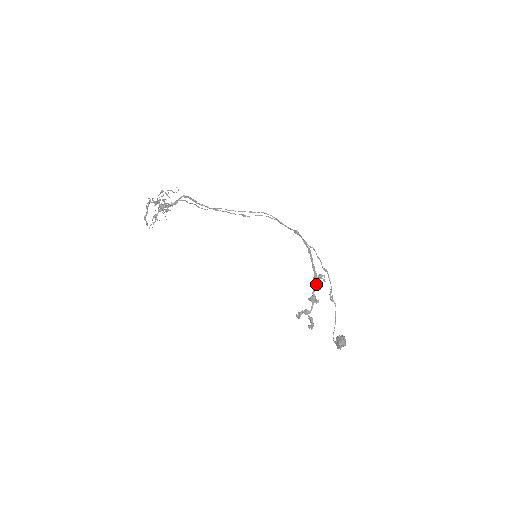
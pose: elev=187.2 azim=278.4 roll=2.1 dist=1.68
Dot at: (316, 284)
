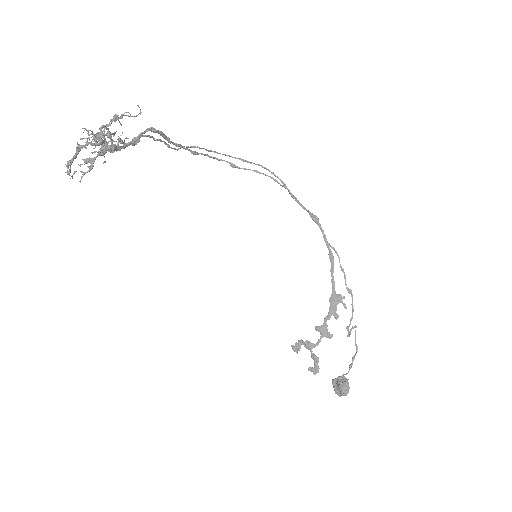
Dot at: (333, 310)
